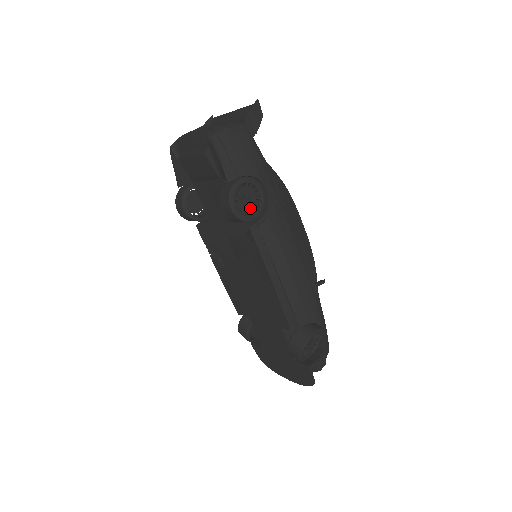
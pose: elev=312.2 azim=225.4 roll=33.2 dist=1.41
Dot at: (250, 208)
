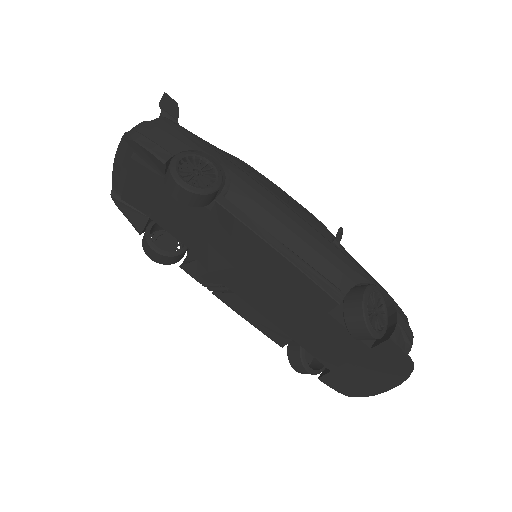
Dot at: (205, 183)
